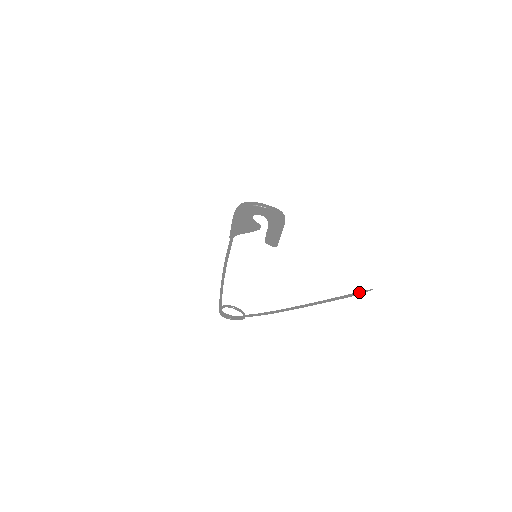
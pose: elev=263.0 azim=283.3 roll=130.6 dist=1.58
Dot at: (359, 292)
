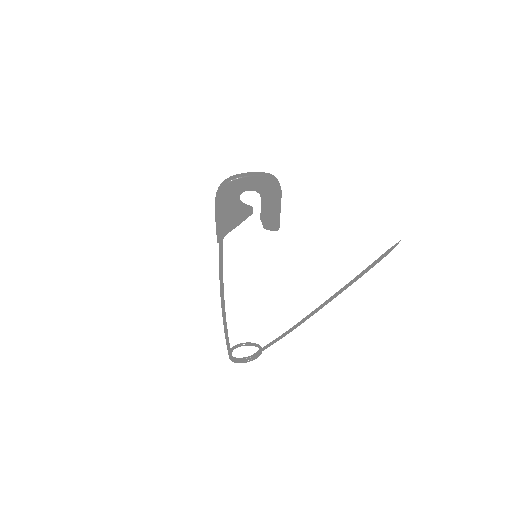
Dot at: (386, 252)
